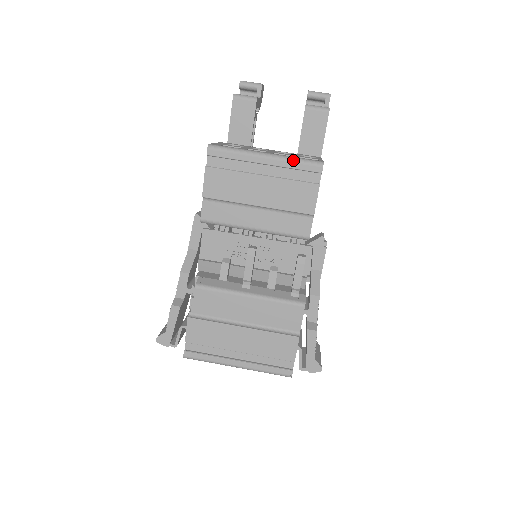
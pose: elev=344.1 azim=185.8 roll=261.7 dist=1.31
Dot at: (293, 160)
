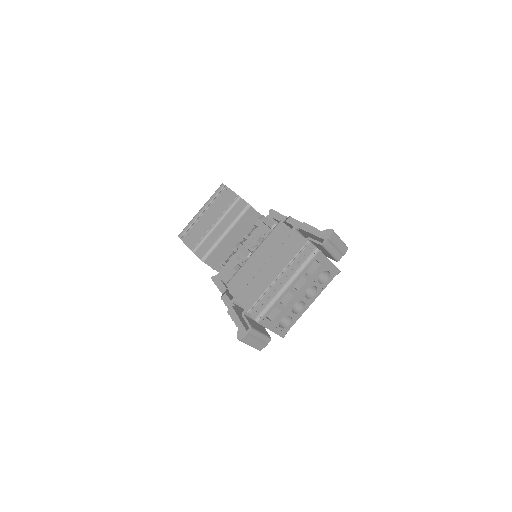
Dot at: (211, 197)
